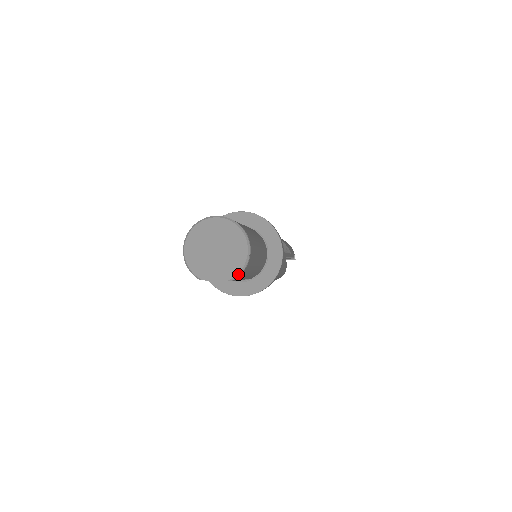
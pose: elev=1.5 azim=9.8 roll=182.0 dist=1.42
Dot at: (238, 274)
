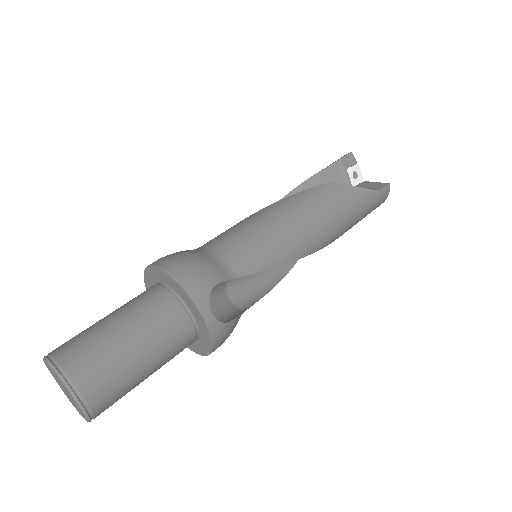
Dot at: occluded
